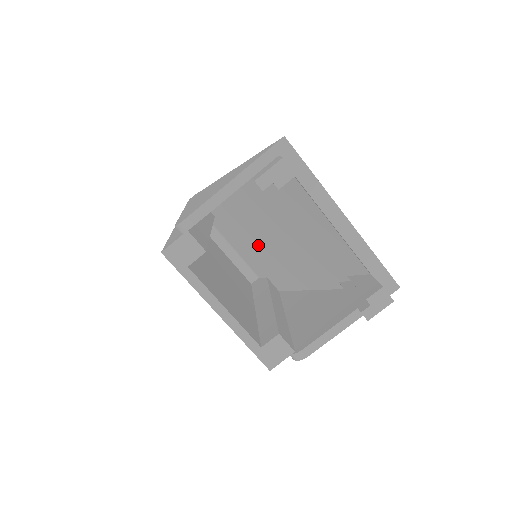
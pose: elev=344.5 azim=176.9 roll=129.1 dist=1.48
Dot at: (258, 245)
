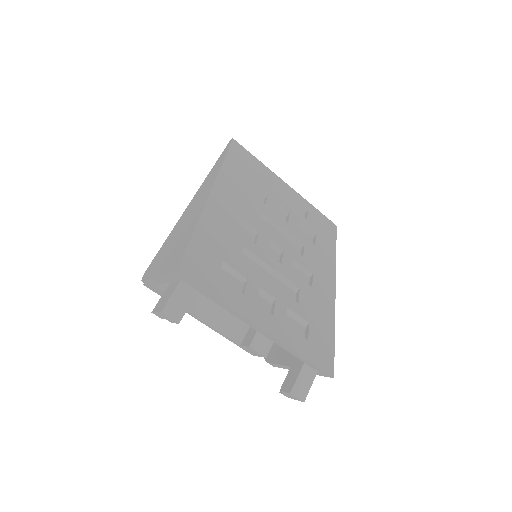
Dot at: occluded
